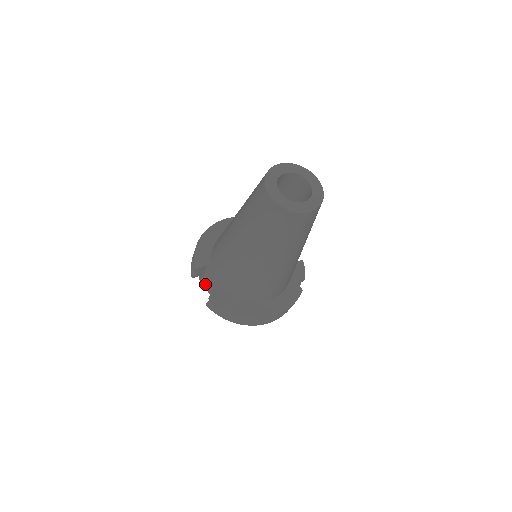
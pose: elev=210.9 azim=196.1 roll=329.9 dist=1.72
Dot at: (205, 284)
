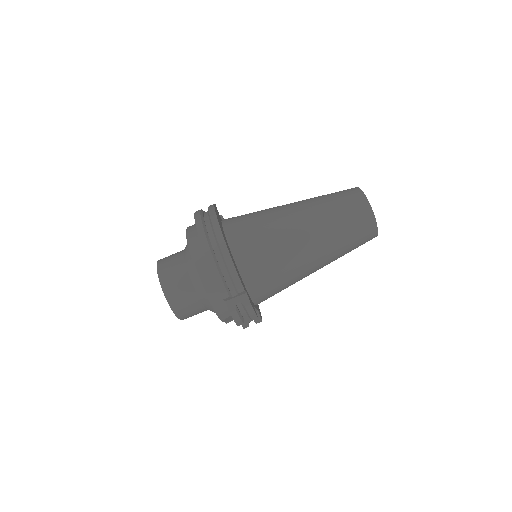
Dot at: occluded
